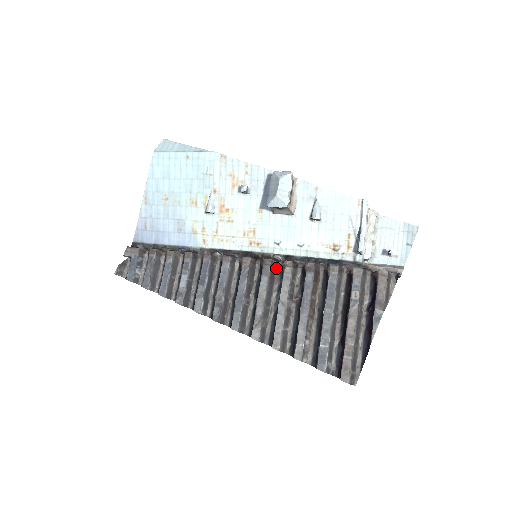
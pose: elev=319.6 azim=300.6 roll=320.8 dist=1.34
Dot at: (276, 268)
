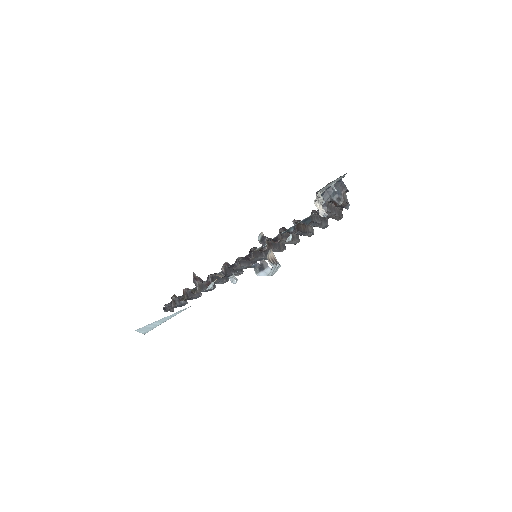
Dot at: (267, 241)
